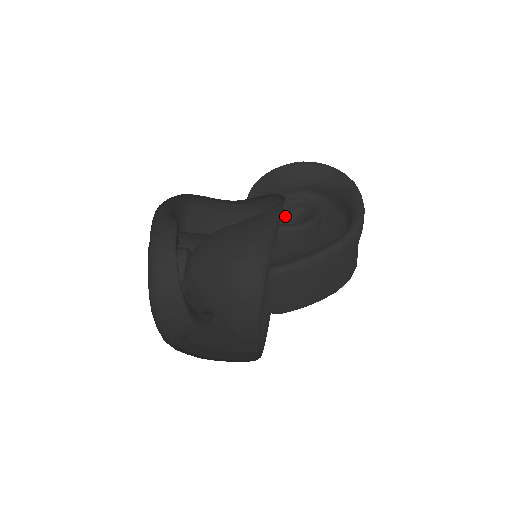
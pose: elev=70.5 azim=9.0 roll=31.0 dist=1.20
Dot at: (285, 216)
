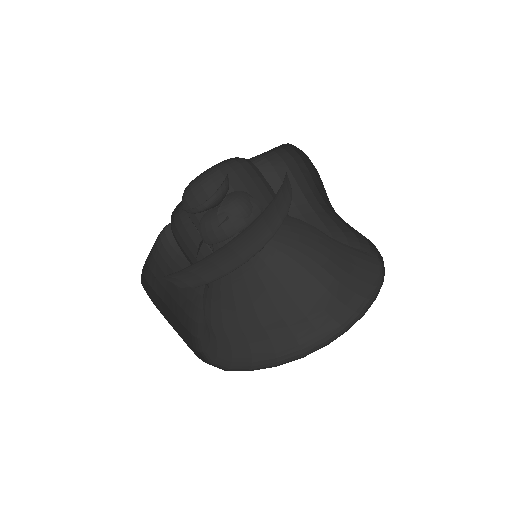
Dot at: occluded
